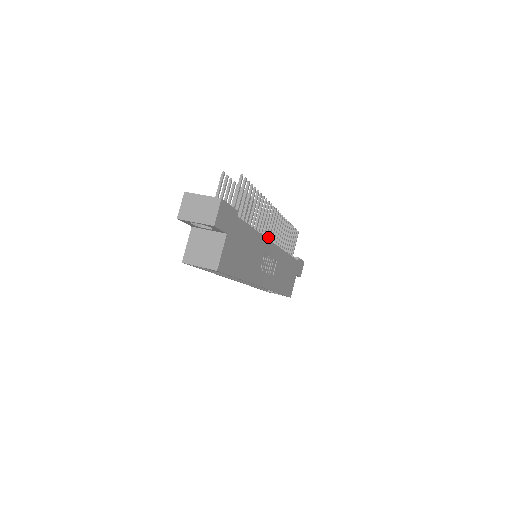
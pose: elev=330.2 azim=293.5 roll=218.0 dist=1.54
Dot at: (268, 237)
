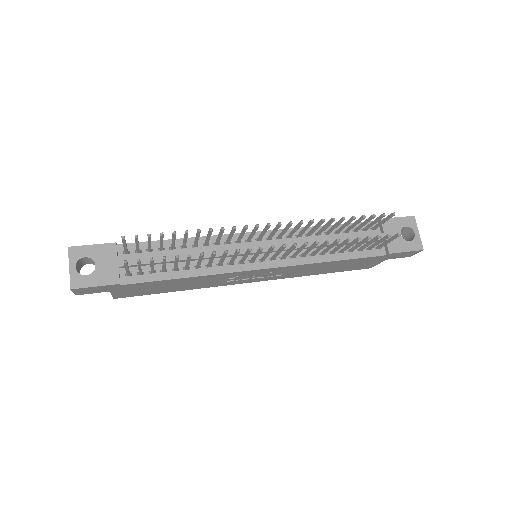
Dot at: (262, 258)
